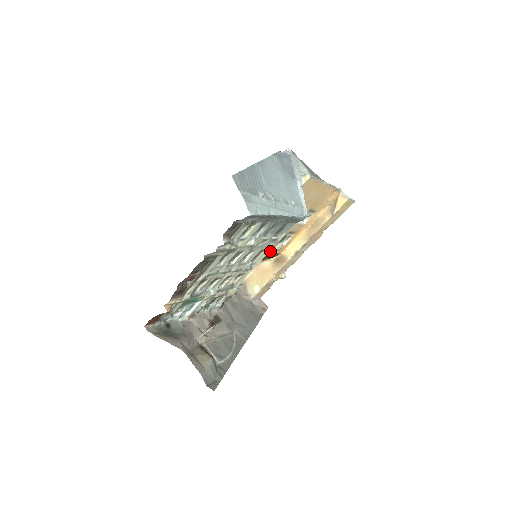
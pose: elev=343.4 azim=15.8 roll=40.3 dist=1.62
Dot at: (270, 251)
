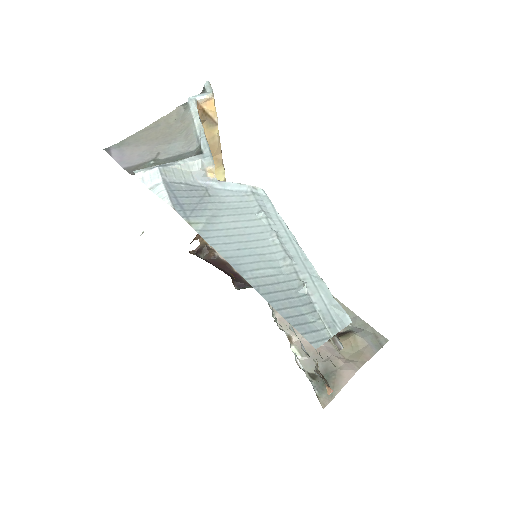
Dot at: occluded
